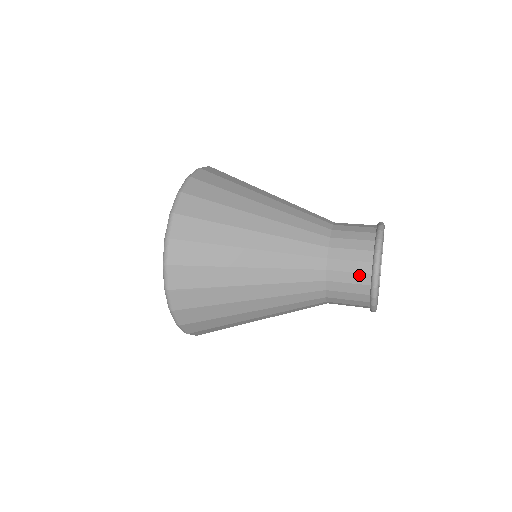
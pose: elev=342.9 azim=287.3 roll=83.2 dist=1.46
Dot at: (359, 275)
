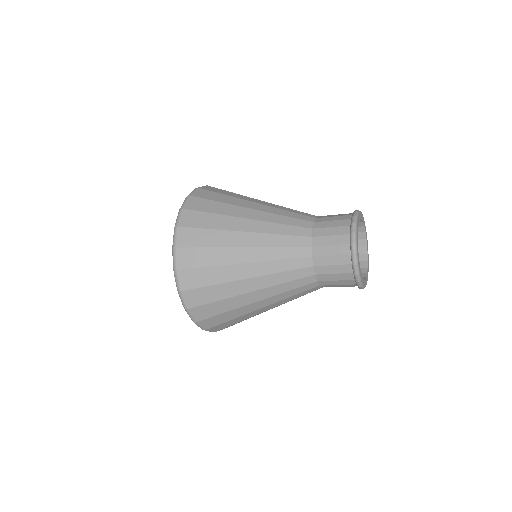
Dot at: (341, 266)
